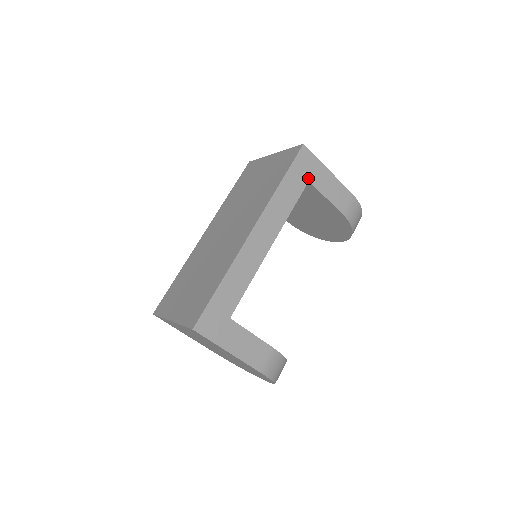
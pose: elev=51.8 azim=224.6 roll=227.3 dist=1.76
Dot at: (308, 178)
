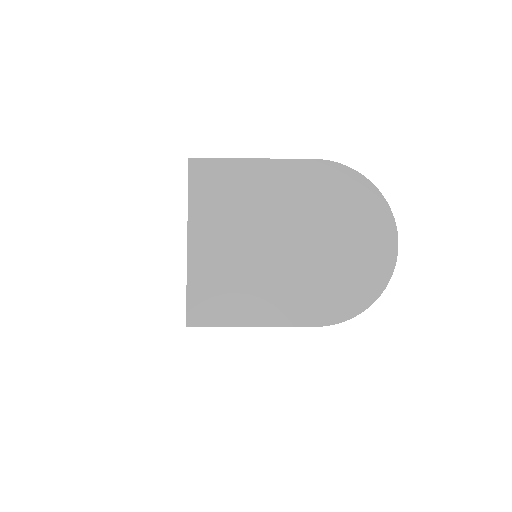
Dot at: occluded
